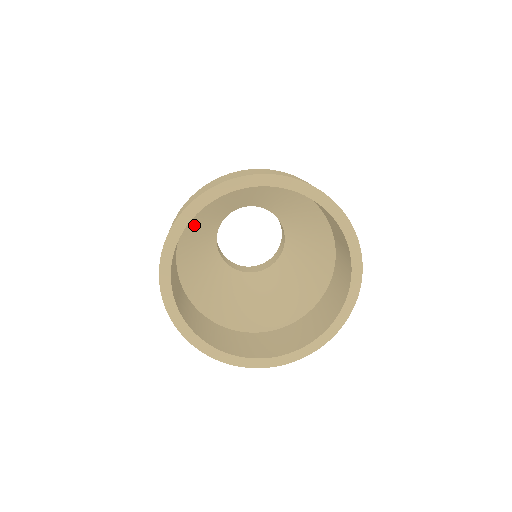
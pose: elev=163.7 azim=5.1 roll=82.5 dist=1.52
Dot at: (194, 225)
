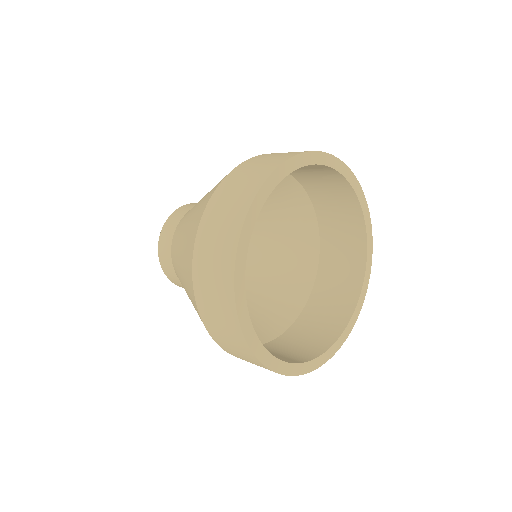
Dot at: occluded
